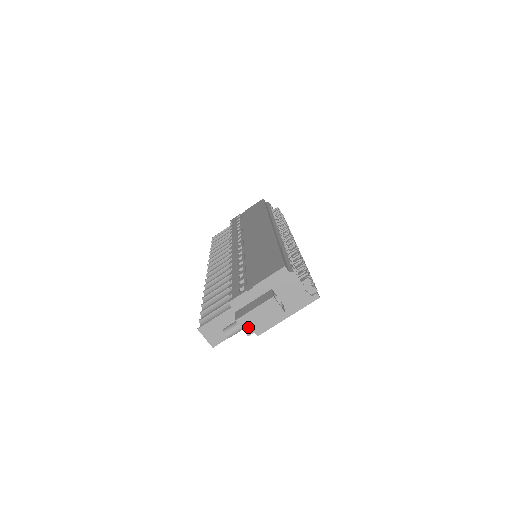
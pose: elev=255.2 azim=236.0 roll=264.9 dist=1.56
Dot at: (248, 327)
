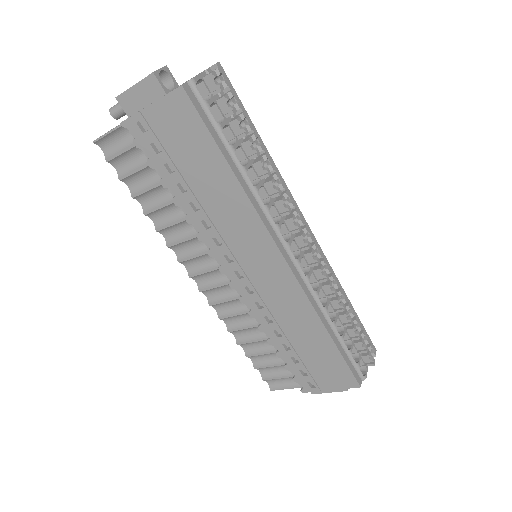
Dot at: occluded
